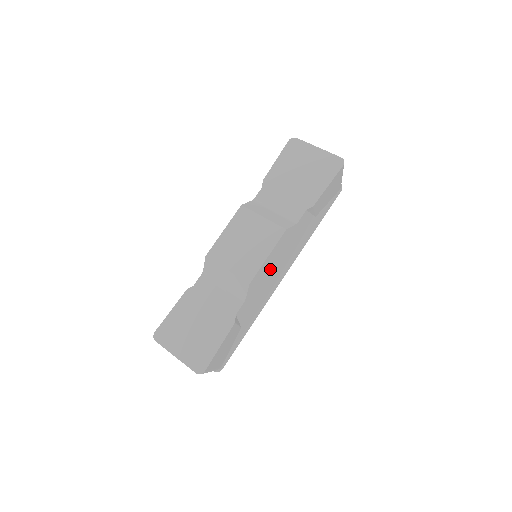
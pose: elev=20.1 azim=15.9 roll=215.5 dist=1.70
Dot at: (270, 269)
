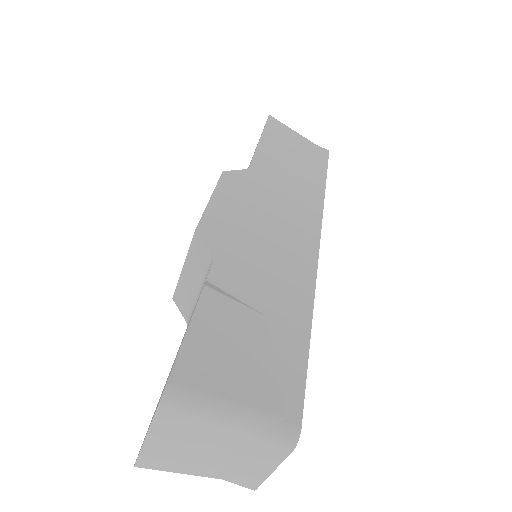
Dot at: (246, 220)
